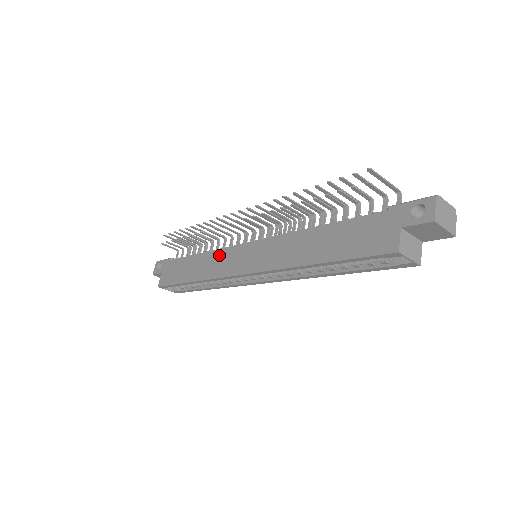
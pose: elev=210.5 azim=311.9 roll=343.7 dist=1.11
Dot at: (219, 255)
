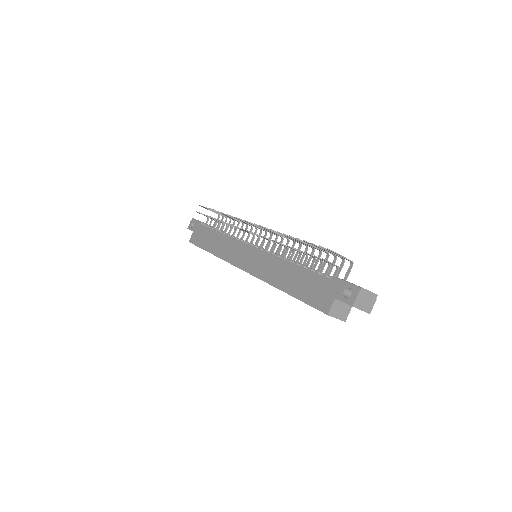
Dot at: (232, 243)
